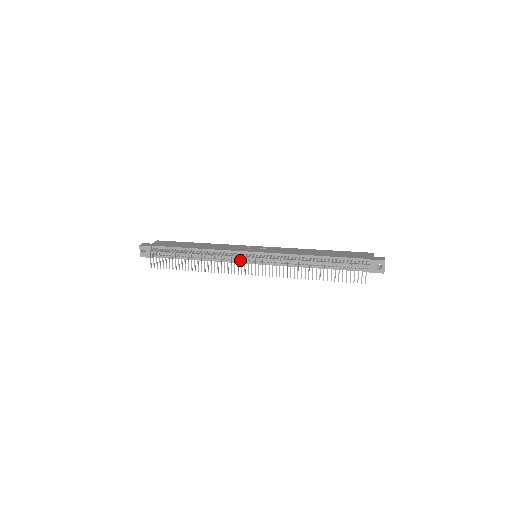
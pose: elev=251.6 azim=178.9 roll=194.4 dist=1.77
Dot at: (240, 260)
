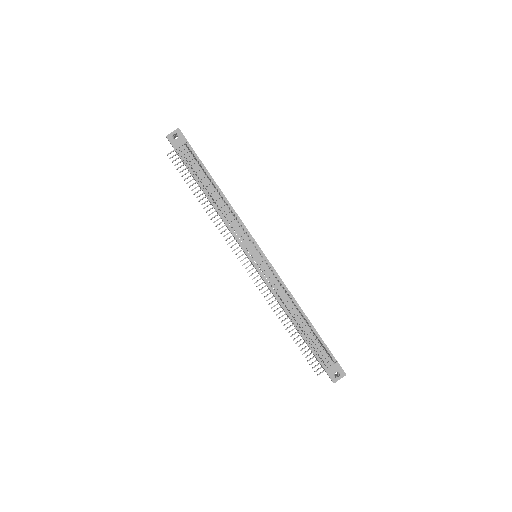
Dot at: occluded
